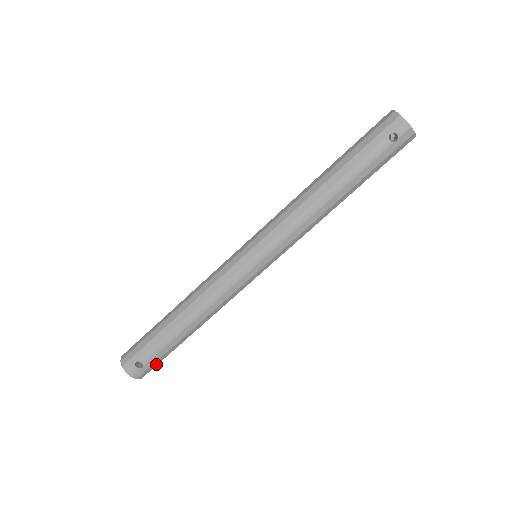
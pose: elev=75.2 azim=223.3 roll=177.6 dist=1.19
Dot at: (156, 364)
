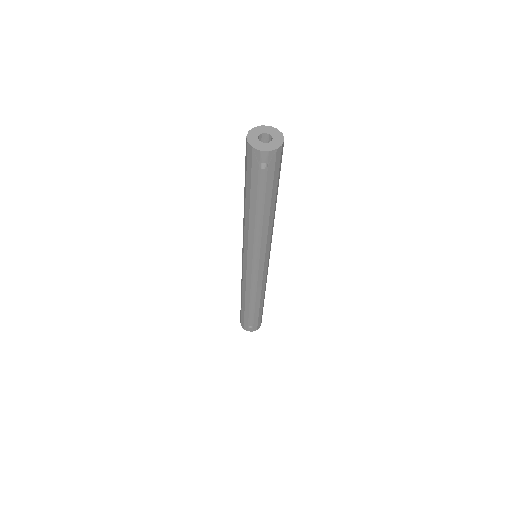
Dot at: (260, 320)
